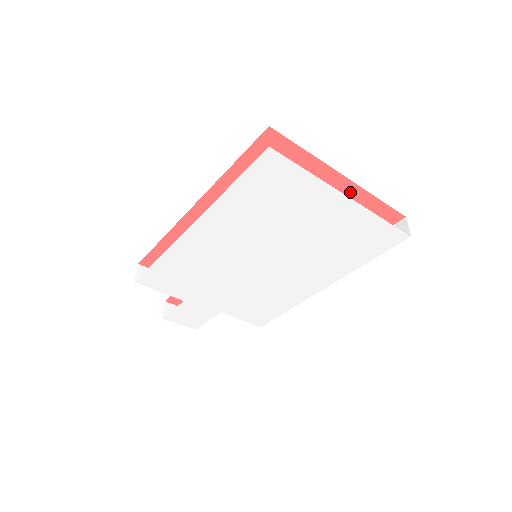
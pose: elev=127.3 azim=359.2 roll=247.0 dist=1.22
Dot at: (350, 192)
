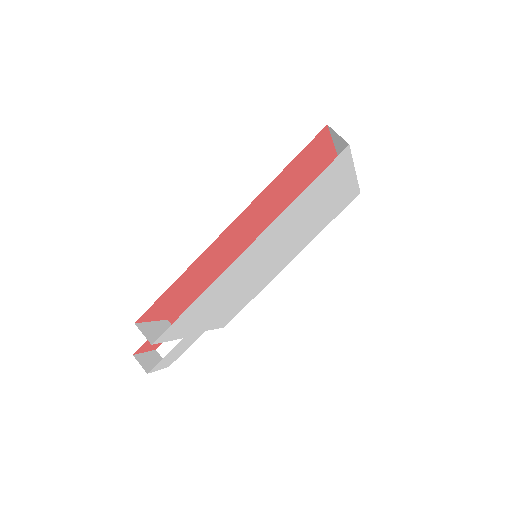
Dot at: occluded
